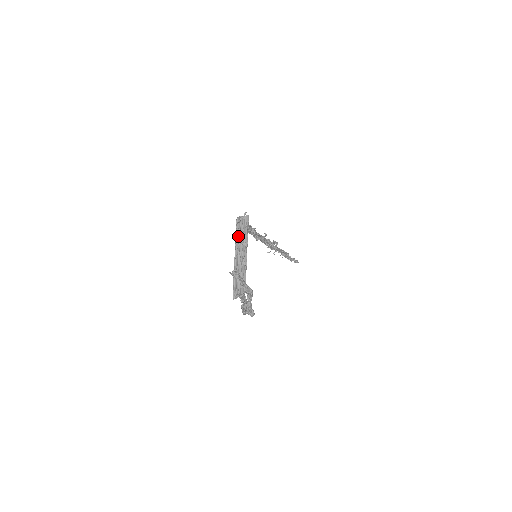
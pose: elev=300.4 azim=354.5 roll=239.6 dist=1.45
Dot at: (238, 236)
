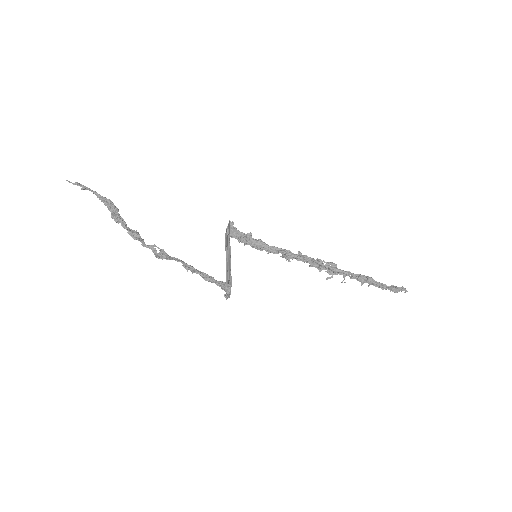
Dot at: (226, 242)
